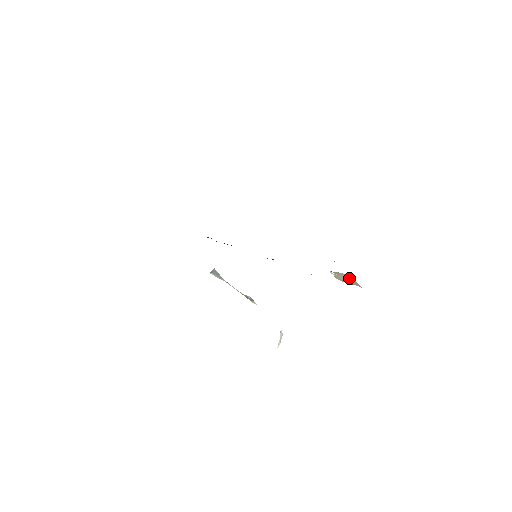
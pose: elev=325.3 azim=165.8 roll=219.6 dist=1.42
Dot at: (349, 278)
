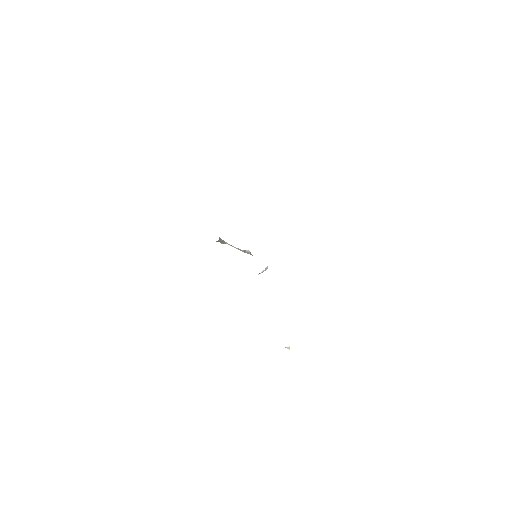
Dot at: occluded
